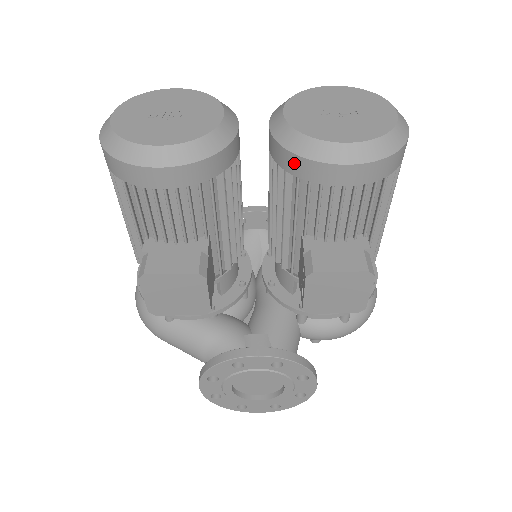
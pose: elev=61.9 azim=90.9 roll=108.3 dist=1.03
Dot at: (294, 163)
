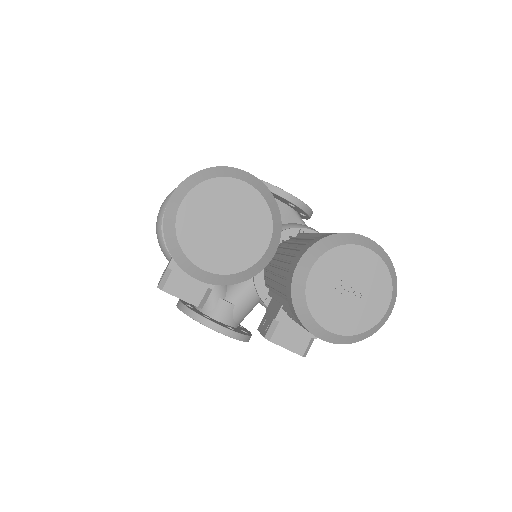
Dot at: (292, 309)
